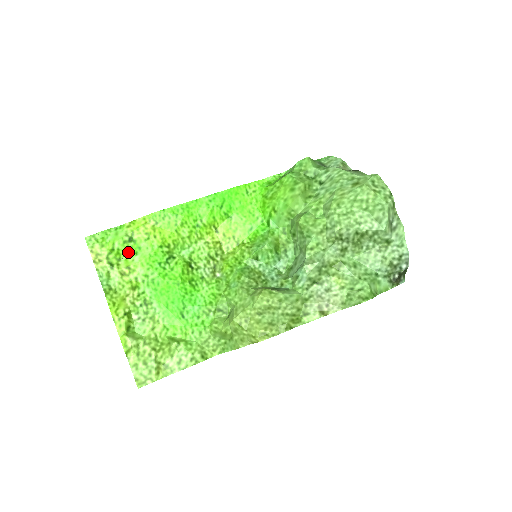
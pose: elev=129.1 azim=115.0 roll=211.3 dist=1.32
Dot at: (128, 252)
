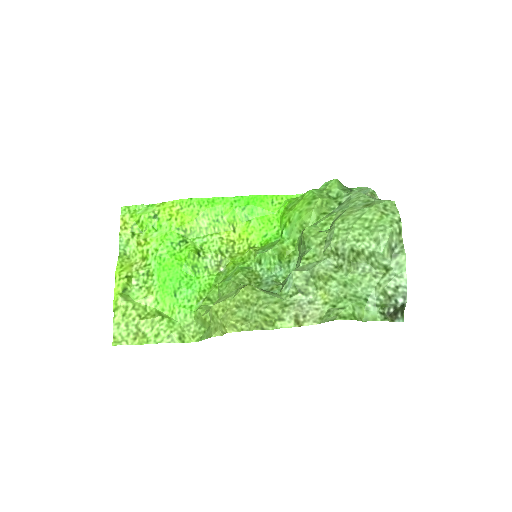
Dot at: (150, 227)
